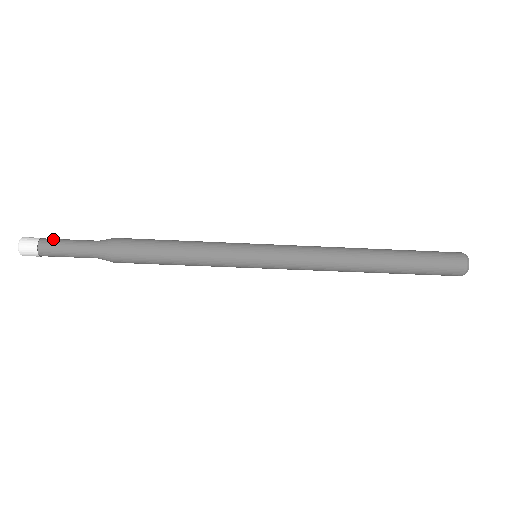
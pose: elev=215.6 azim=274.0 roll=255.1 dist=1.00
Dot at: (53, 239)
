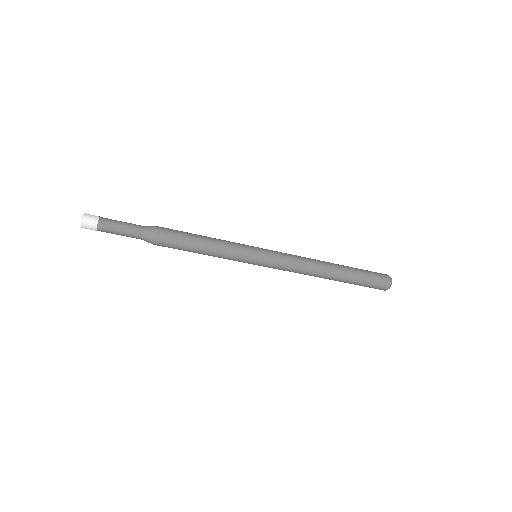
Dot at: (110, 219)
